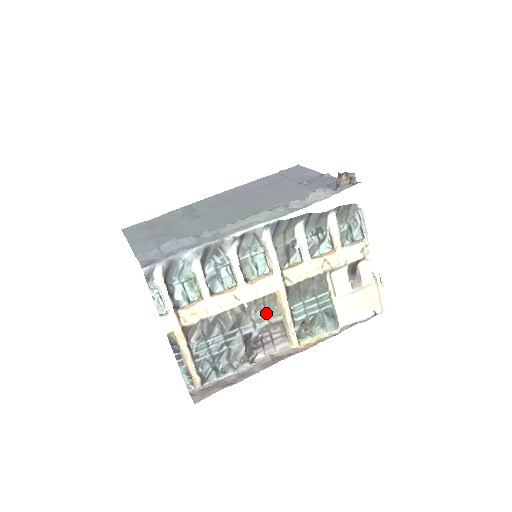
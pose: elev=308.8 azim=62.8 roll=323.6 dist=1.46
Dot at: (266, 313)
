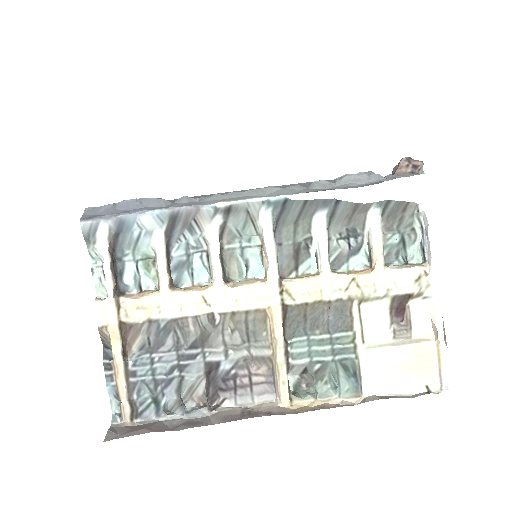
Dot at: (247, 338)
